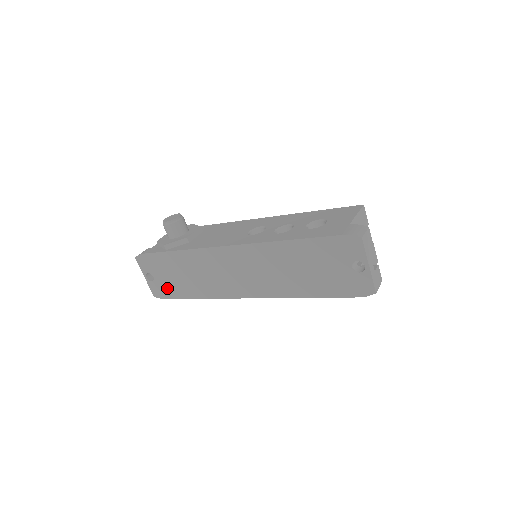
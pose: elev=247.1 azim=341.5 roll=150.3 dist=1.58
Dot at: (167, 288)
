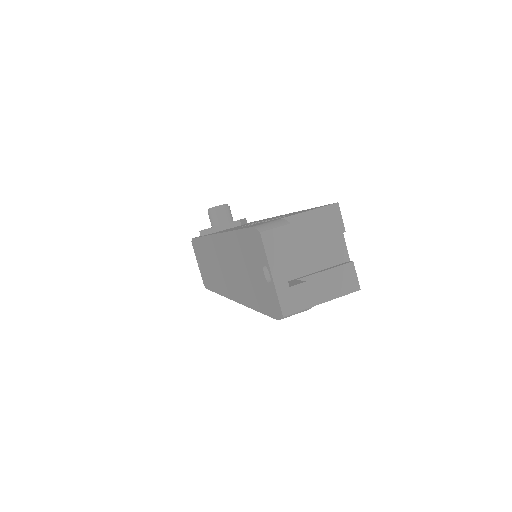
Dot at: (206, 277)
